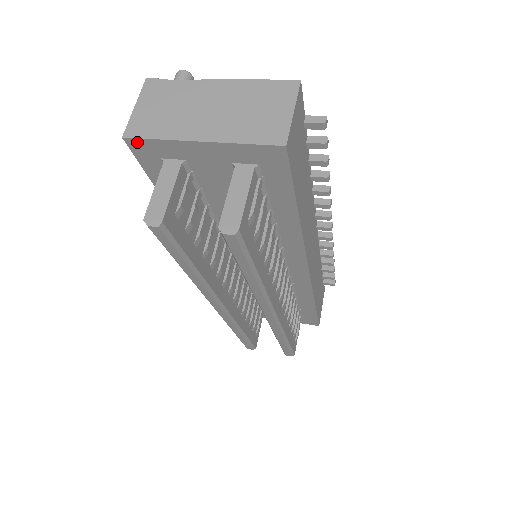
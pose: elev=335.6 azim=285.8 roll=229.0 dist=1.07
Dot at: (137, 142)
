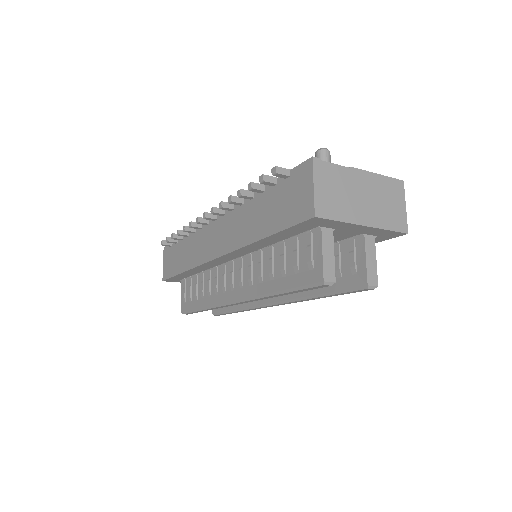
Dot at: (321, 220)
